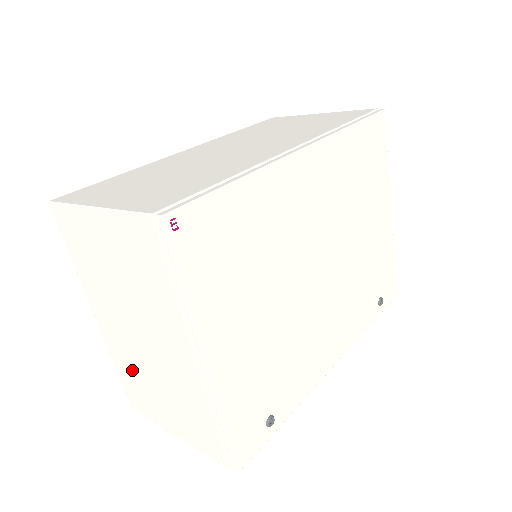
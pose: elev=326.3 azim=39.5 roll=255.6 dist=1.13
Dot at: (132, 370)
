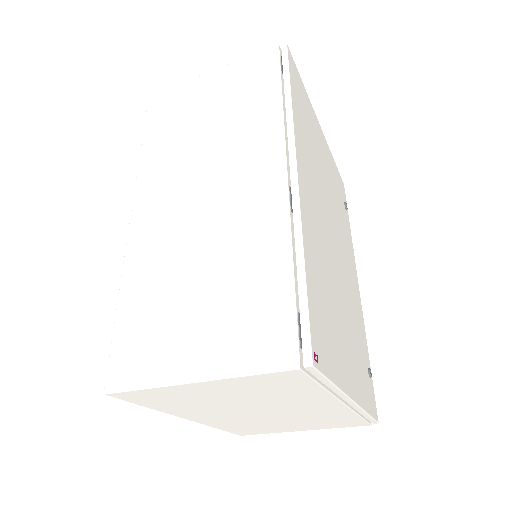
Dot at: (245, 425)
